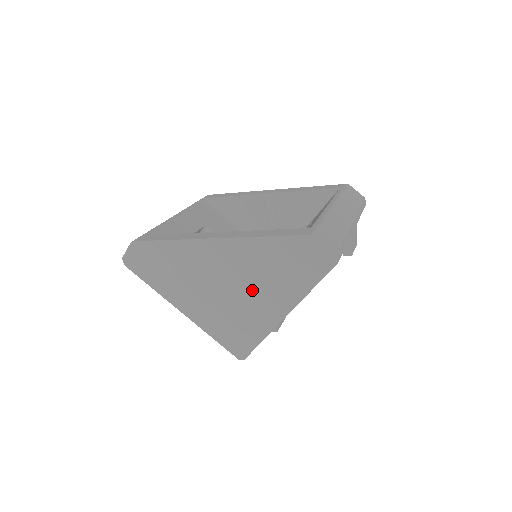
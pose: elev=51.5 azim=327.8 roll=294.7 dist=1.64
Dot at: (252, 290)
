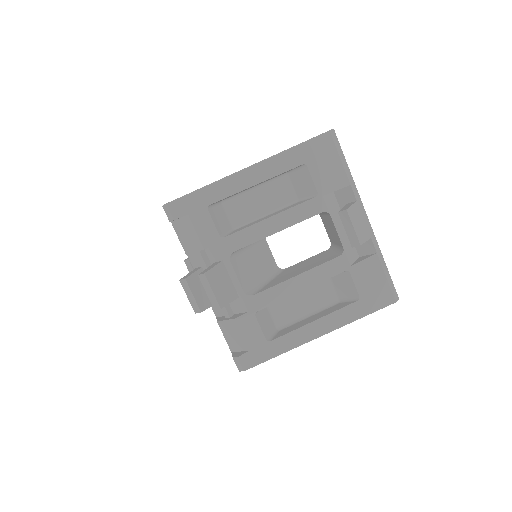
Dot at: occluded
